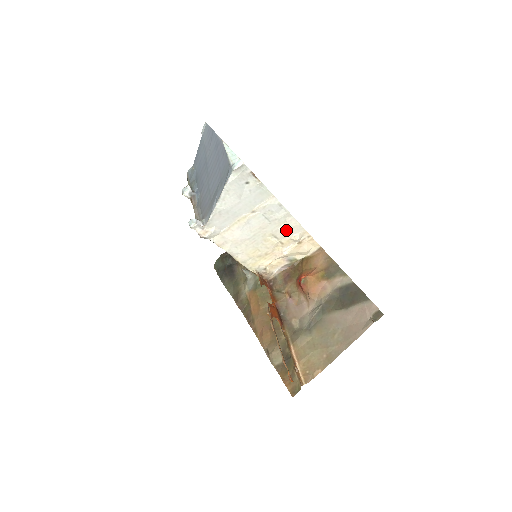
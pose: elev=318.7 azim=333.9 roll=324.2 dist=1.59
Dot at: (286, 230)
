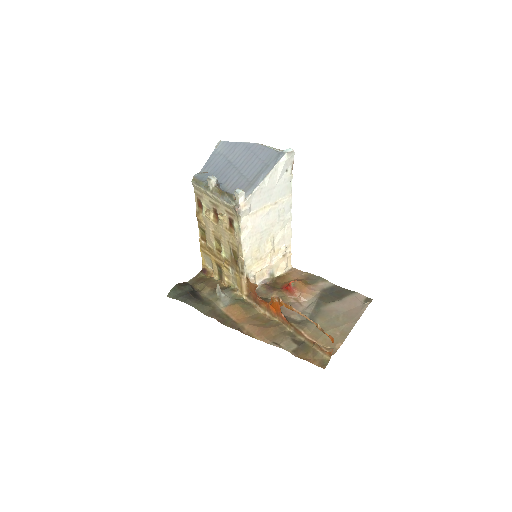
Dot at: (282, 236)
